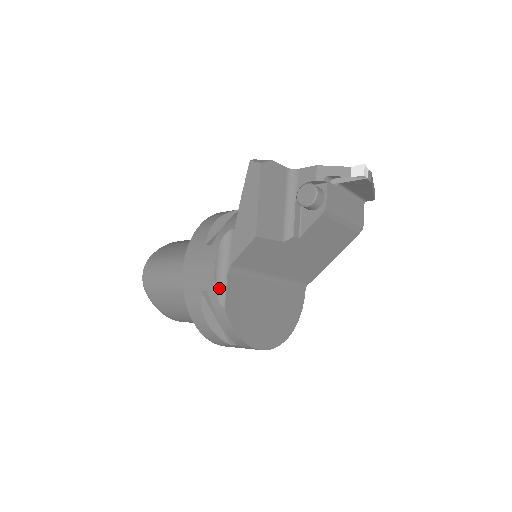
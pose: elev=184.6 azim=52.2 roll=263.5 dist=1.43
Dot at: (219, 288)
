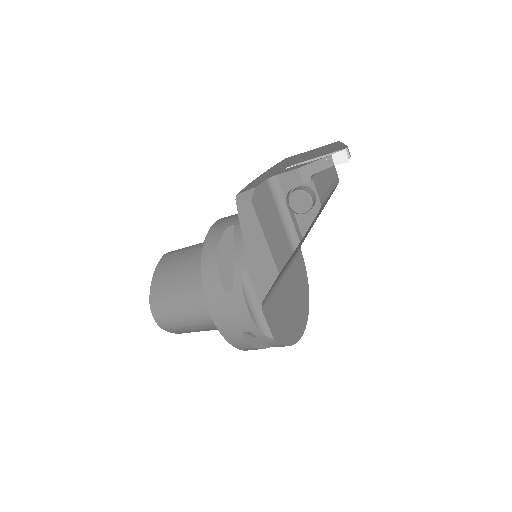
Dot at: (261, 326)
